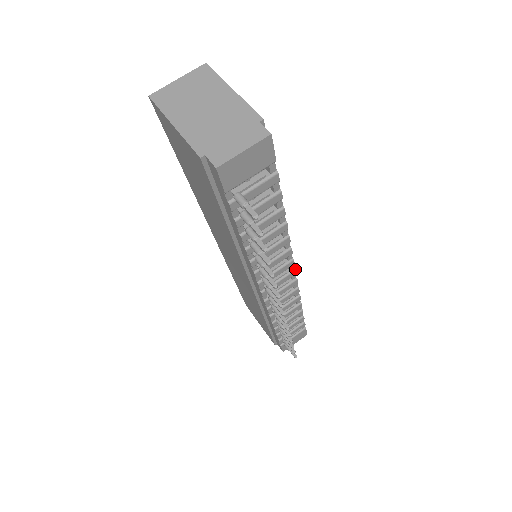
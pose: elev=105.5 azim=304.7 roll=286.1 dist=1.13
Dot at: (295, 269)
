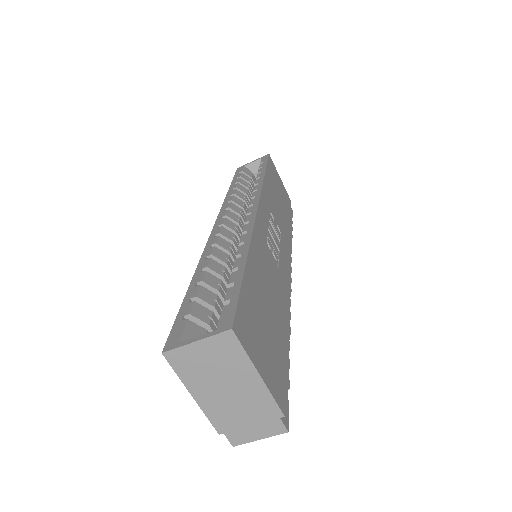
Dot at: occluded
